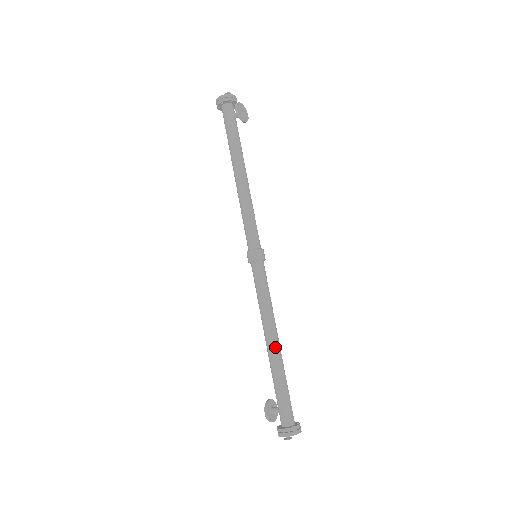
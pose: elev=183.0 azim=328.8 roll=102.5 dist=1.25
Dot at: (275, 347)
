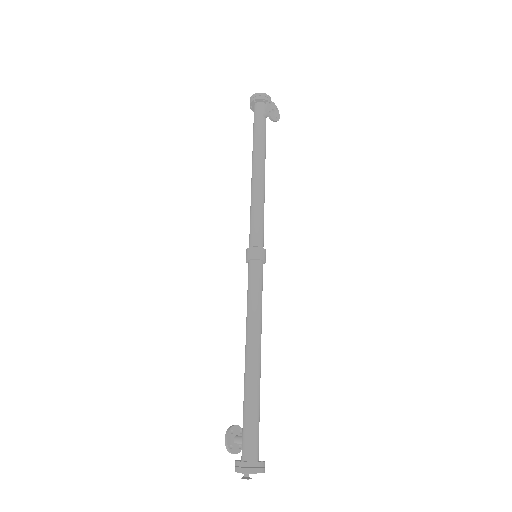
Dot at: (254, 360)
